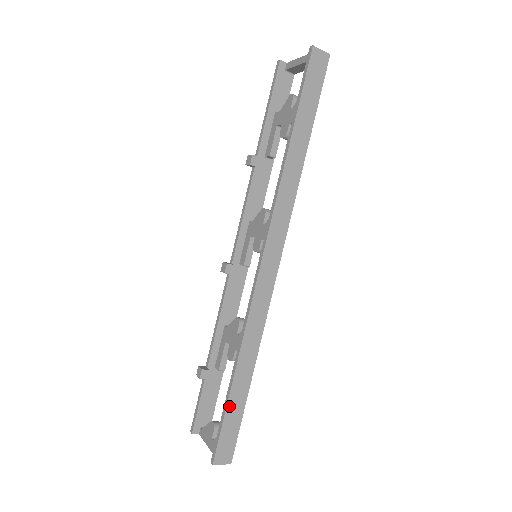
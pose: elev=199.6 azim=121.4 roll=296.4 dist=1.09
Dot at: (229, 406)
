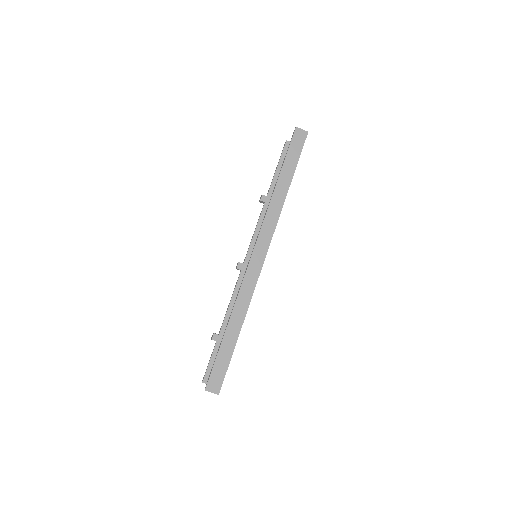
Dot at: (221, 349)
